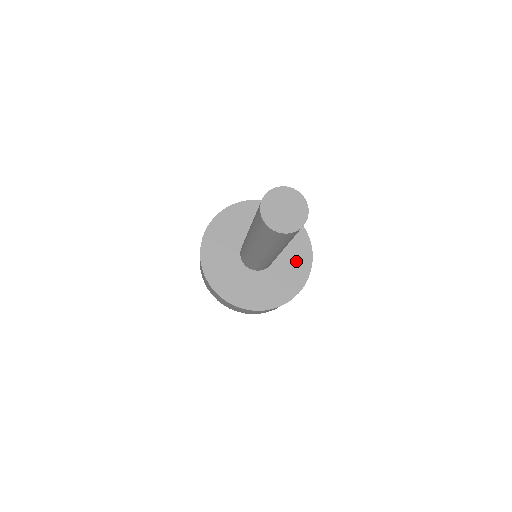
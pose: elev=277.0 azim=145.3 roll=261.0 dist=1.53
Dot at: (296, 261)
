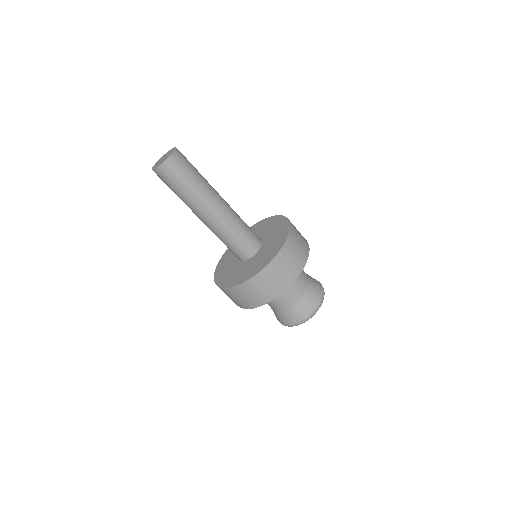
Dot at: (273, 246)
